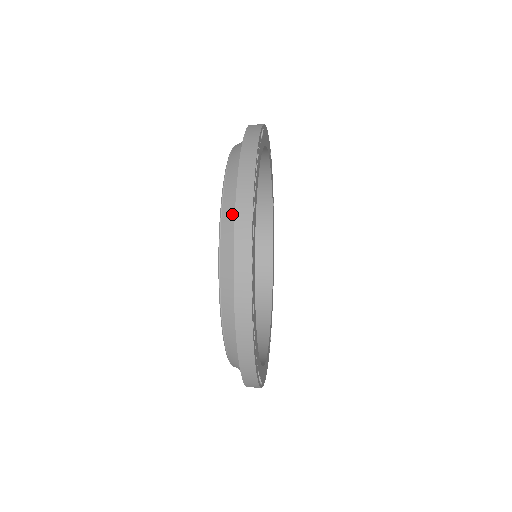
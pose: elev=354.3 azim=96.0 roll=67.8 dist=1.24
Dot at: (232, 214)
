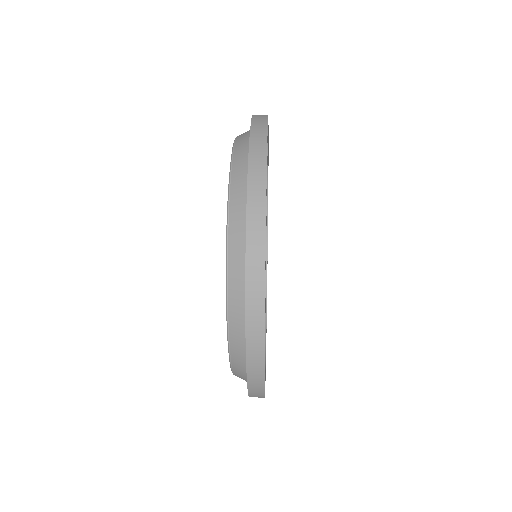
Dot at: (241, 356)
